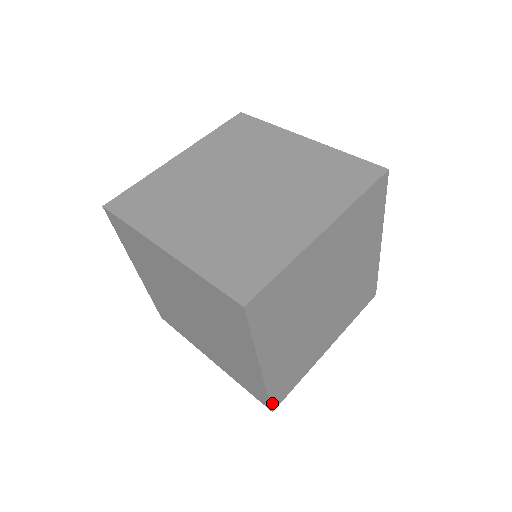
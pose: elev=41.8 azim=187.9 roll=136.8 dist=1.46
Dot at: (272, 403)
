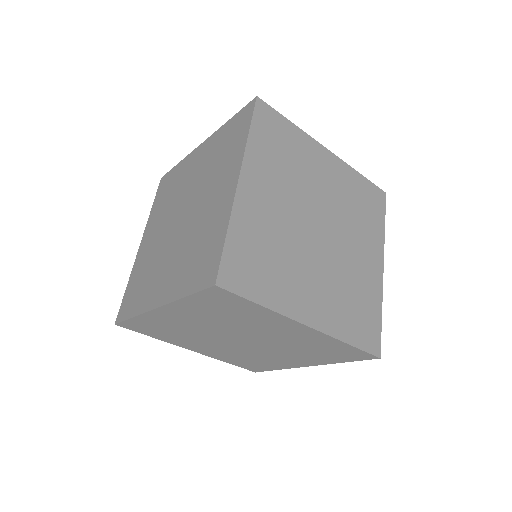
Dot at: (124, 322)
